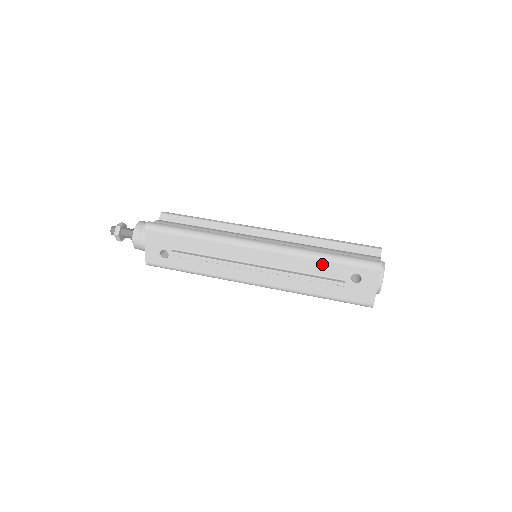
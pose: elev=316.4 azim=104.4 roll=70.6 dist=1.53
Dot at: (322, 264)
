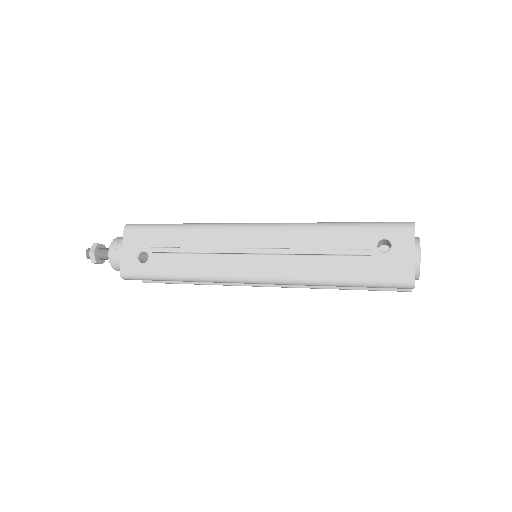
Dot at: (337, 233)
